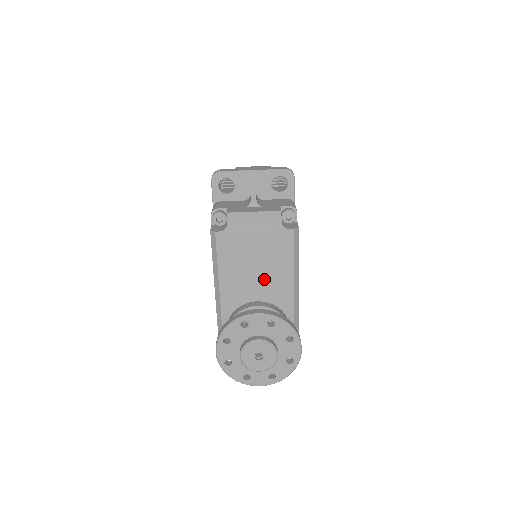
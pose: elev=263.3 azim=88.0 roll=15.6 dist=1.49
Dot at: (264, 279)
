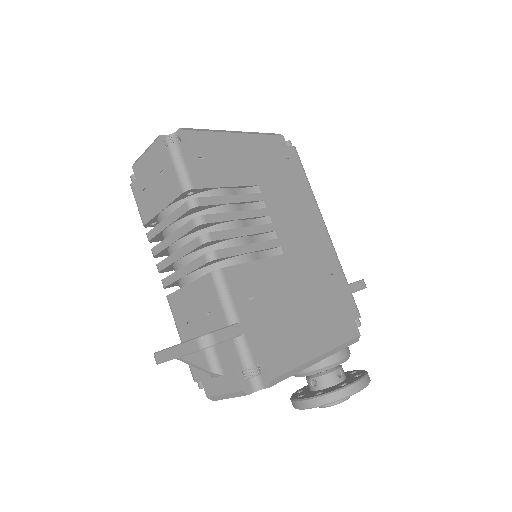
Dot at: occluded
